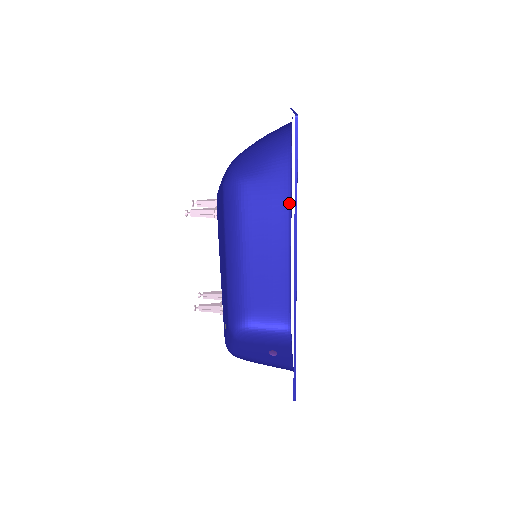
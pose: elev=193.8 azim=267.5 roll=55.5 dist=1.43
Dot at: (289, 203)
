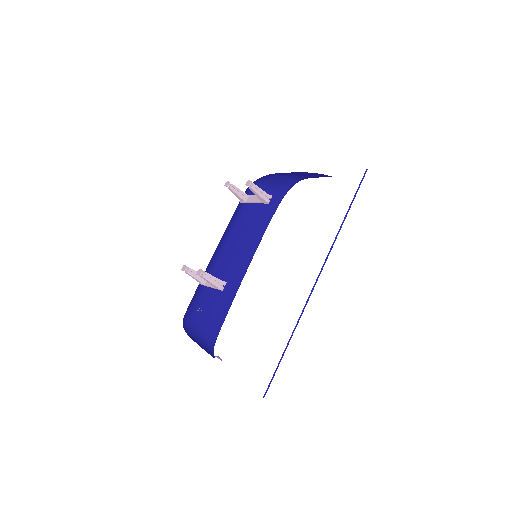
Dot at: (262, 236)
